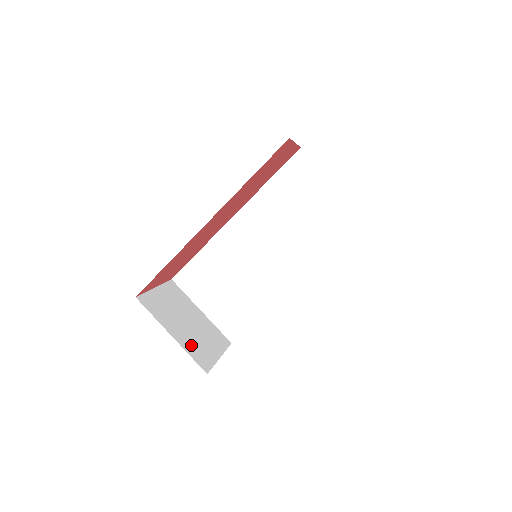
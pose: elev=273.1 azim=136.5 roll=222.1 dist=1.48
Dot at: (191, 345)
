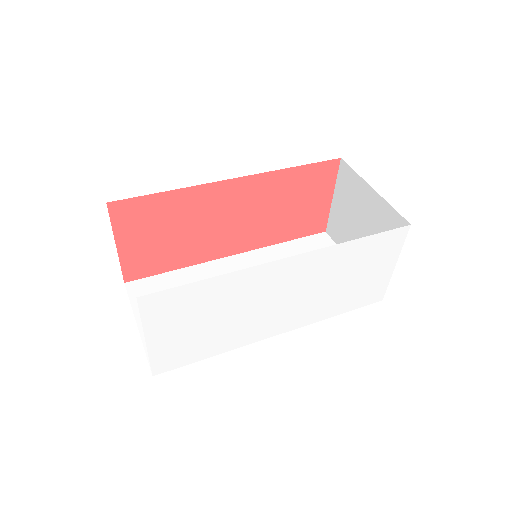
Dot at: occluded
